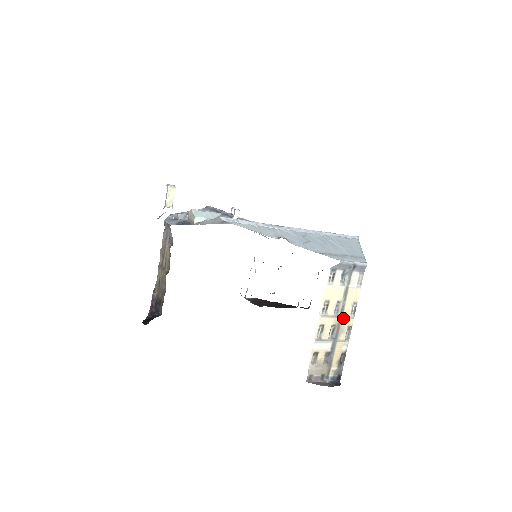
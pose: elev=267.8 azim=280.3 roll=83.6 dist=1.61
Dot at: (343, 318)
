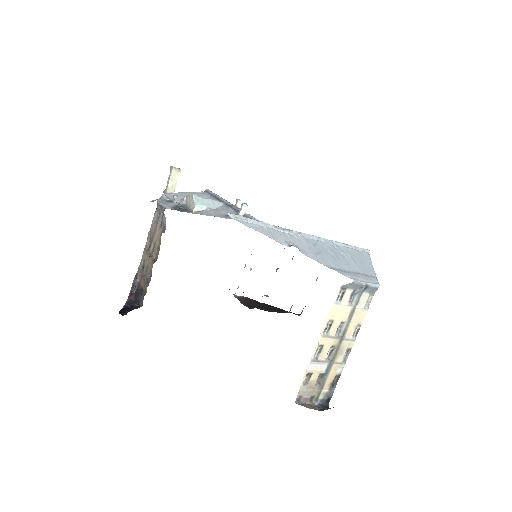
Dot at: (344, 340)
